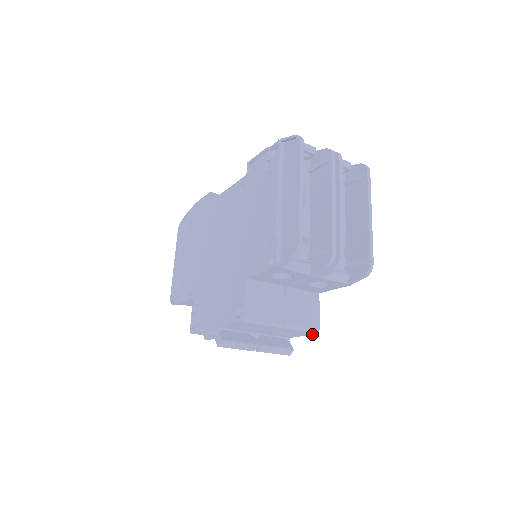
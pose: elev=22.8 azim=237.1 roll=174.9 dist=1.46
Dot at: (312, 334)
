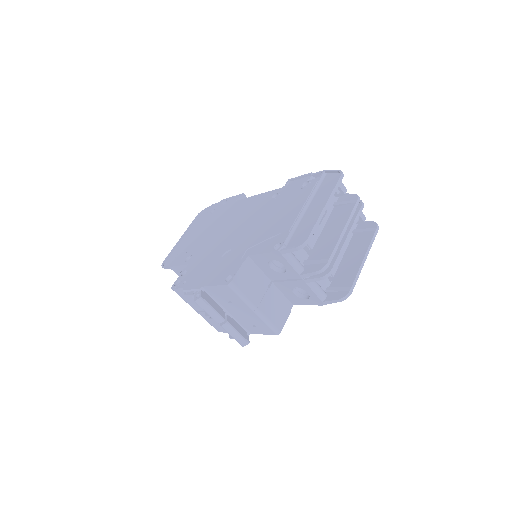
Dot at: (272, 334)
